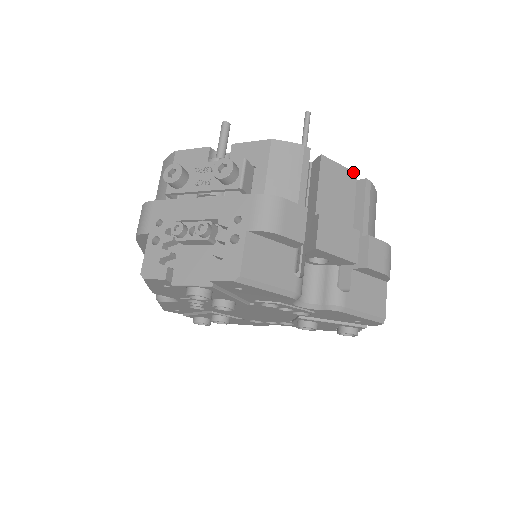
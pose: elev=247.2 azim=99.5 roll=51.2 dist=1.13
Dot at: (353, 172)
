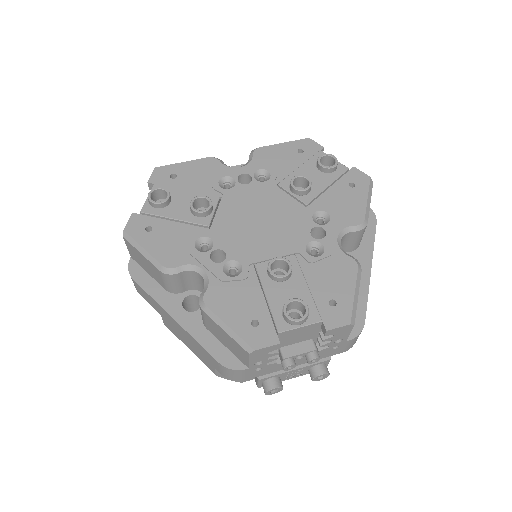
Dot at: occluded
